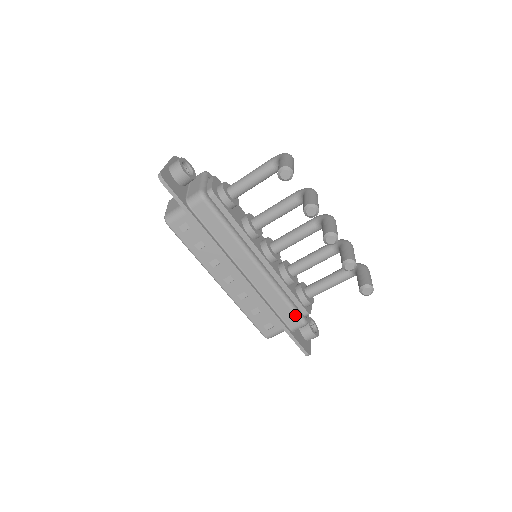
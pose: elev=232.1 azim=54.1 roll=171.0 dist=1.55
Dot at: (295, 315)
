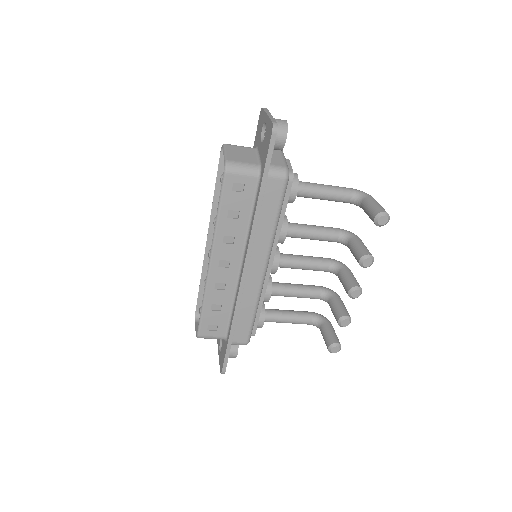
Dot at: (249, 332)
